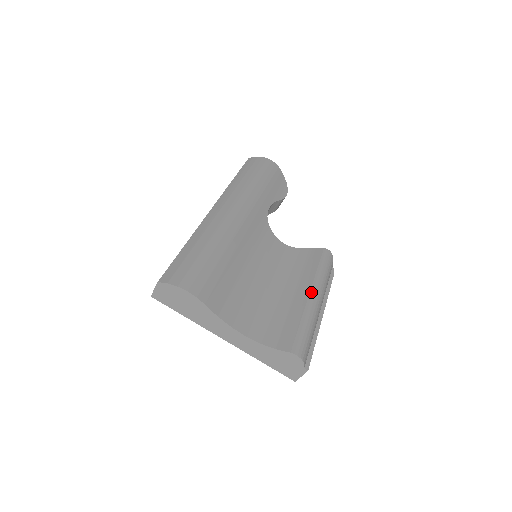
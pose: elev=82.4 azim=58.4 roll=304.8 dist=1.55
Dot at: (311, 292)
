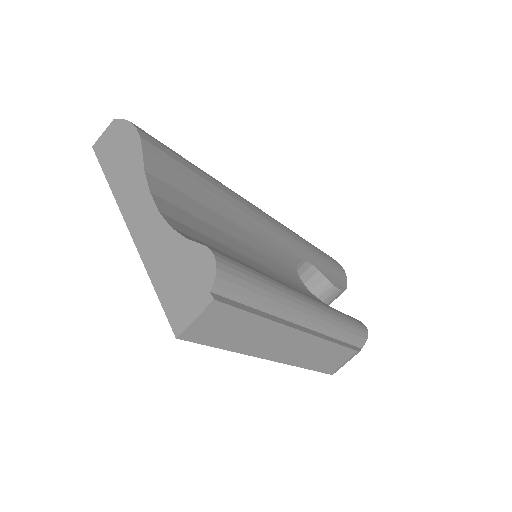
Dot at: occluded
